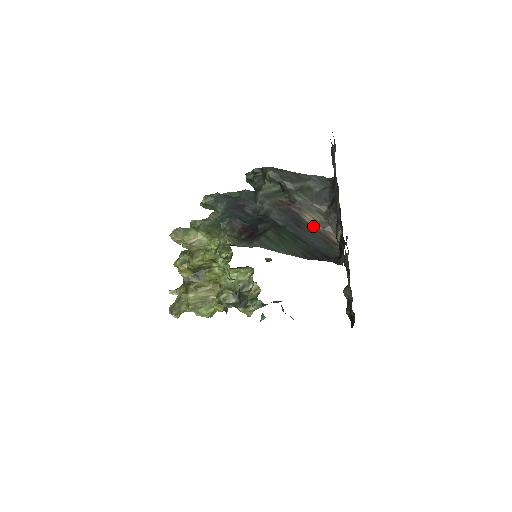
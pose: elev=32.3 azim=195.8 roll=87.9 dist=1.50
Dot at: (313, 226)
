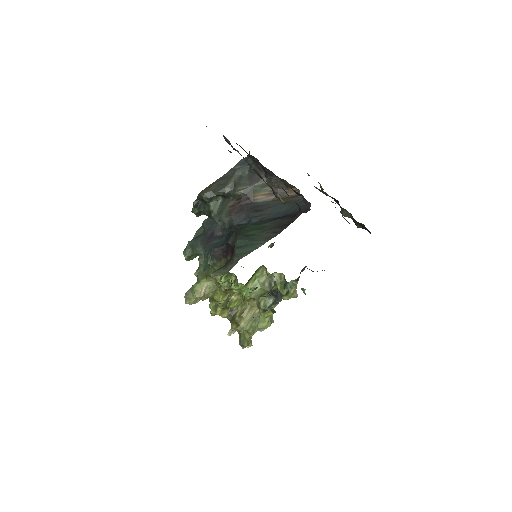
Dot at: (268, 200)
